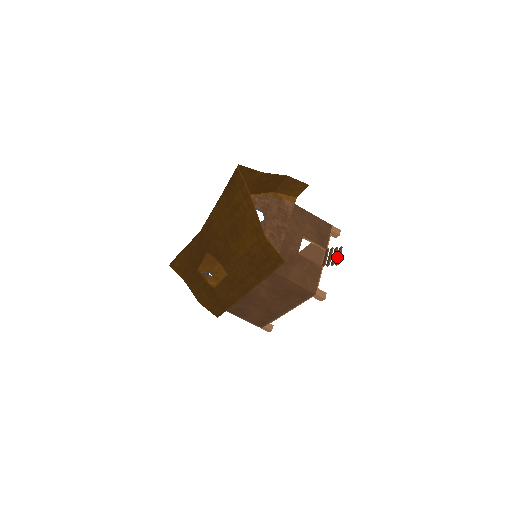
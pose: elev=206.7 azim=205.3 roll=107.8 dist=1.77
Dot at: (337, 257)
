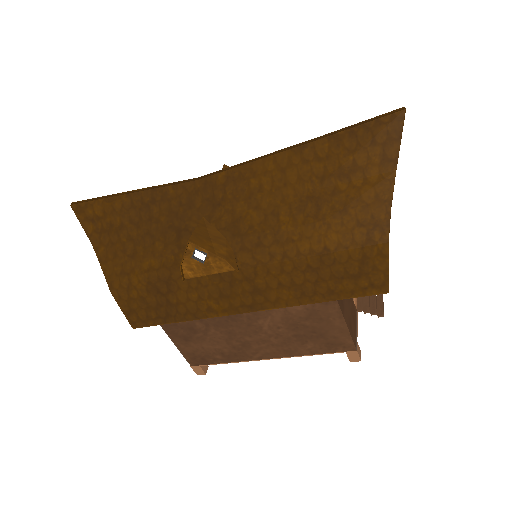
Dot at: (379, 305)
